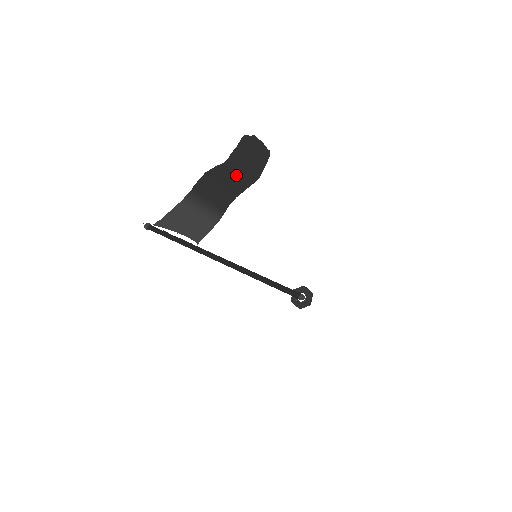
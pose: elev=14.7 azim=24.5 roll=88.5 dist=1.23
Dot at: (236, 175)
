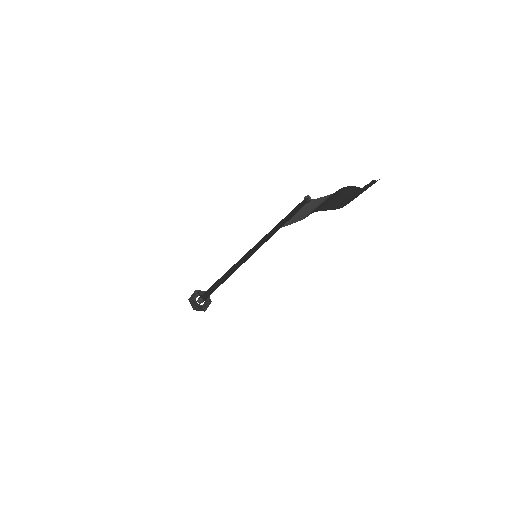
Dot at: (346, 199)
